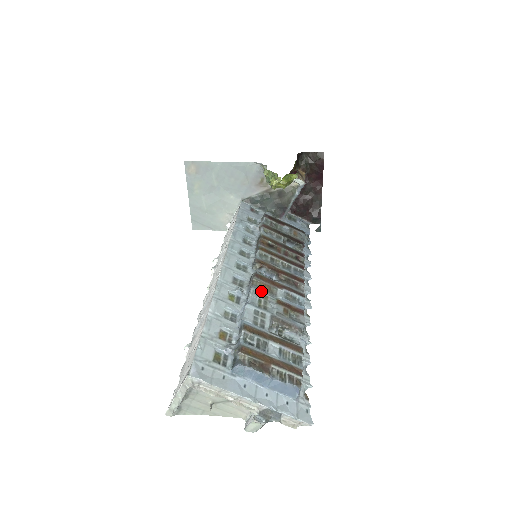
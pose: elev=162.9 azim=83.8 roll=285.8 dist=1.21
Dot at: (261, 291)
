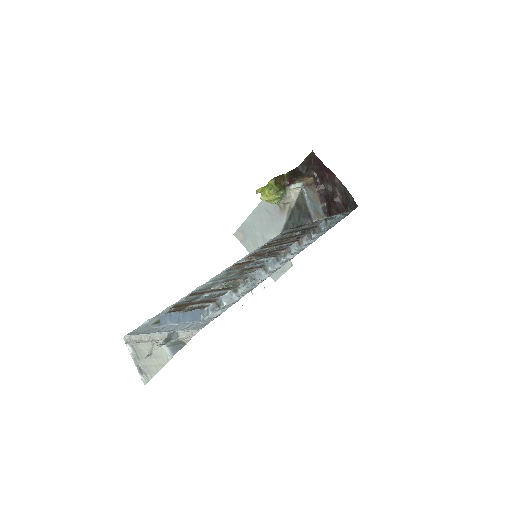
Dot at: (230, 271)
